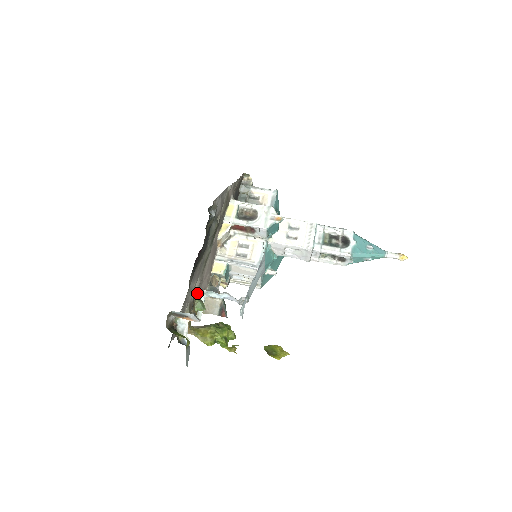
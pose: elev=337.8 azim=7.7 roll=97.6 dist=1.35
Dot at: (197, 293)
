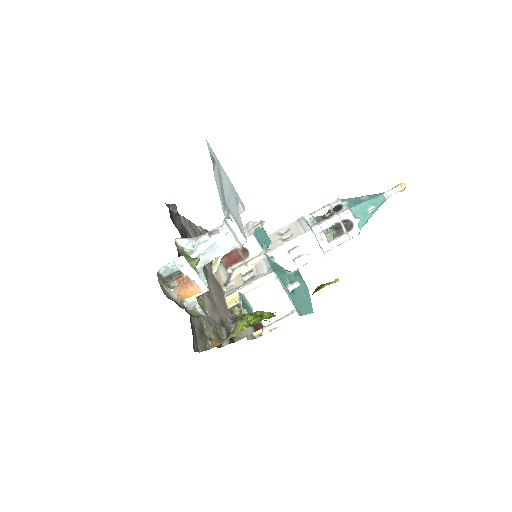
Dot at: (184, 253)
